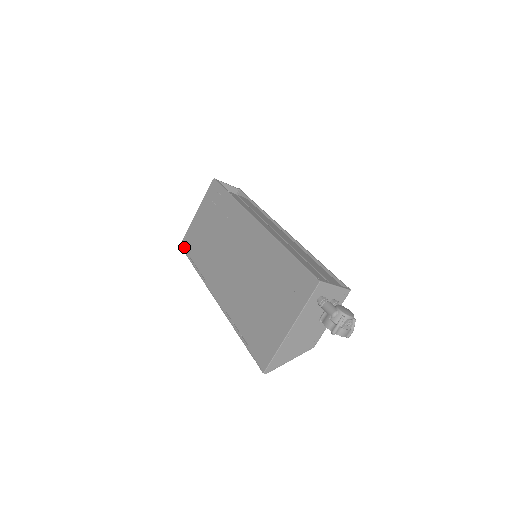
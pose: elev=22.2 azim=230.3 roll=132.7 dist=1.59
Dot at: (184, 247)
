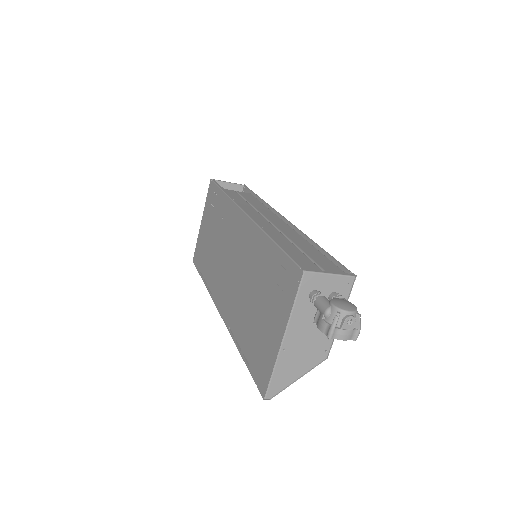
Dot at: (195, 262)
